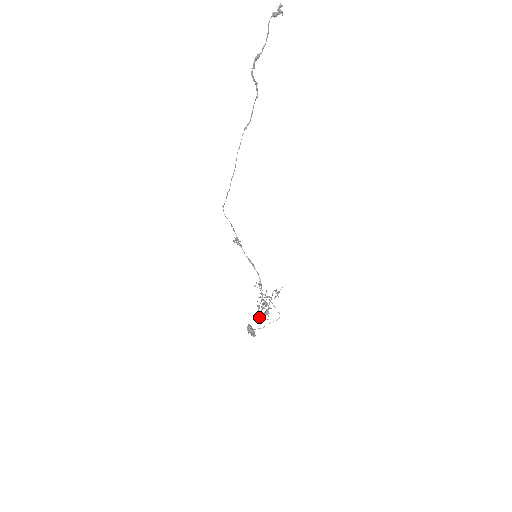
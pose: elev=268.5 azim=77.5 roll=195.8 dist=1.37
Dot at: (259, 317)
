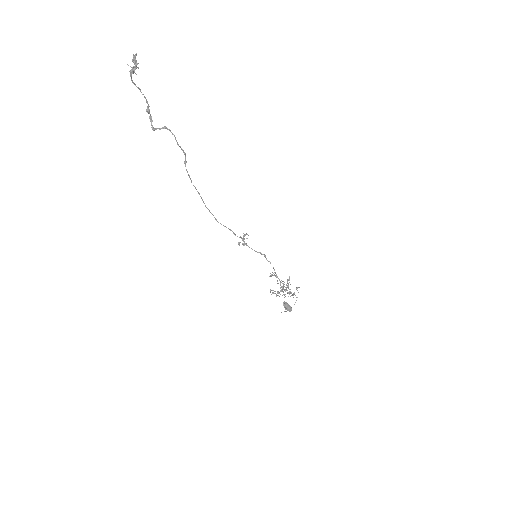
Dot at: (291, 293)
